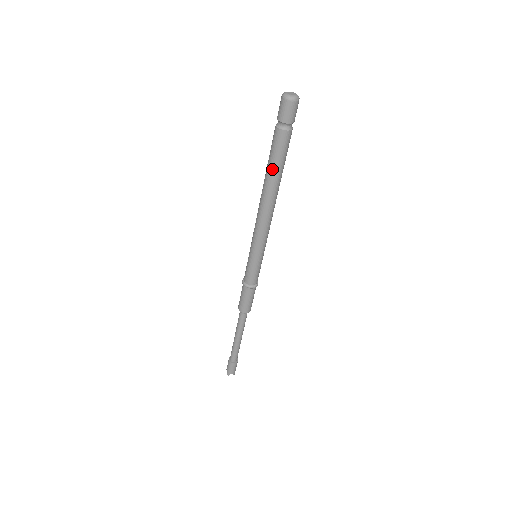
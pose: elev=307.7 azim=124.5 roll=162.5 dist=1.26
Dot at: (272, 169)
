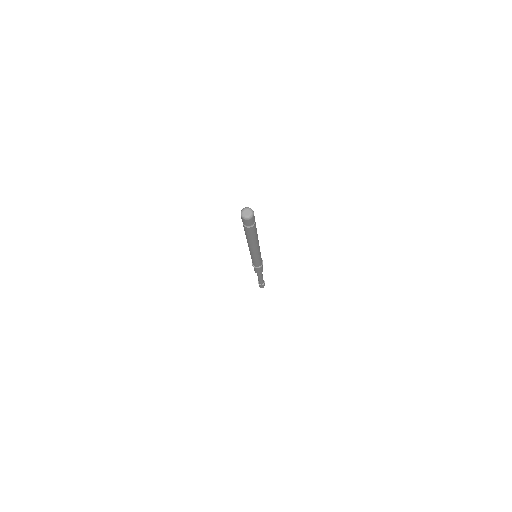
Dot at: (253, 238)
